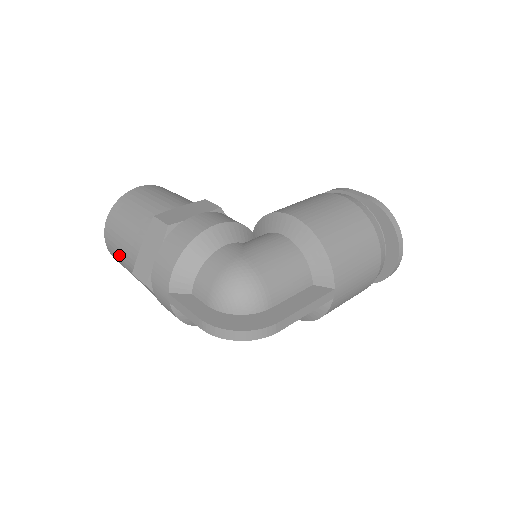
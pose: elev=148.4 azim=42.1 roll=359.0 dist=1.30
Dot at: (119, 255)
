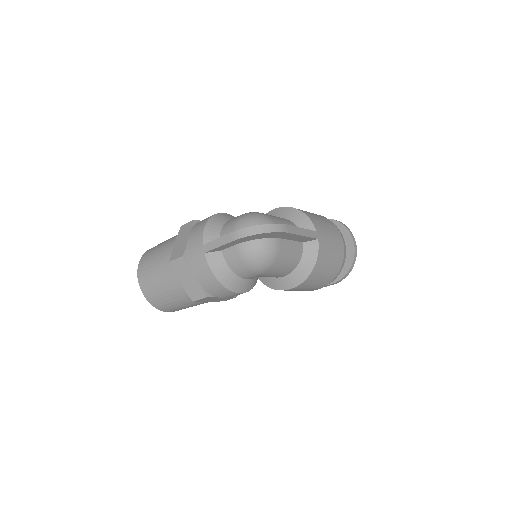
Dot at: (153, 274)
